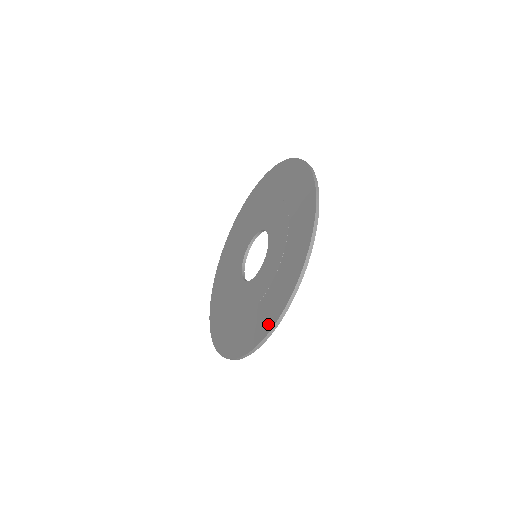
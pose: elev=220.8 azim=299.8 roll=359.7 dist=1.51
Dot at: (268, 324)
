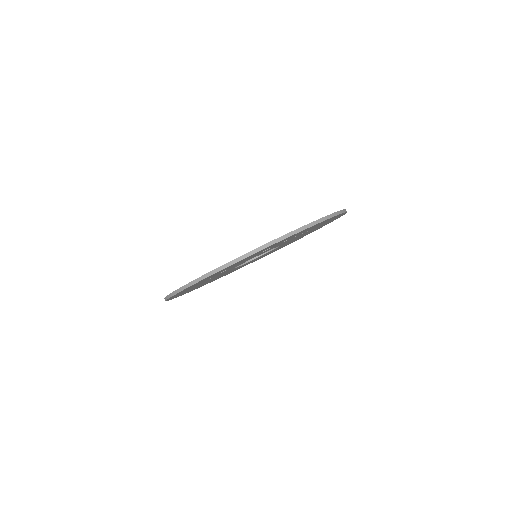
Dot at: occluded
